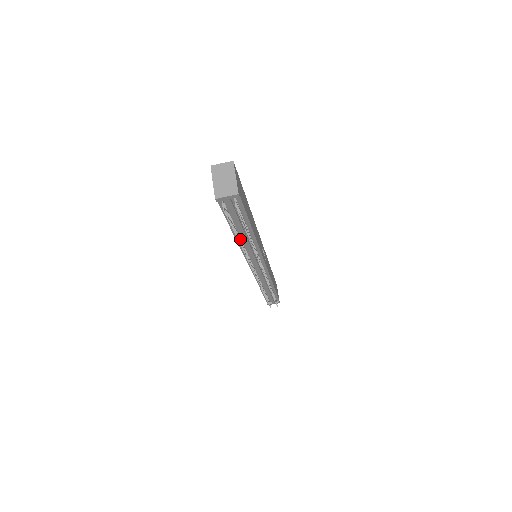
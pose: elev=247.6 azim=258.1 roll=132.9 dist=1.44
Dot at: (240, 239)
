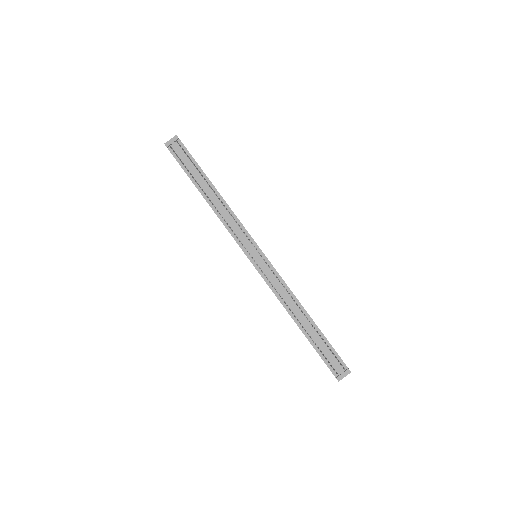
Dot at: (210, 200)
